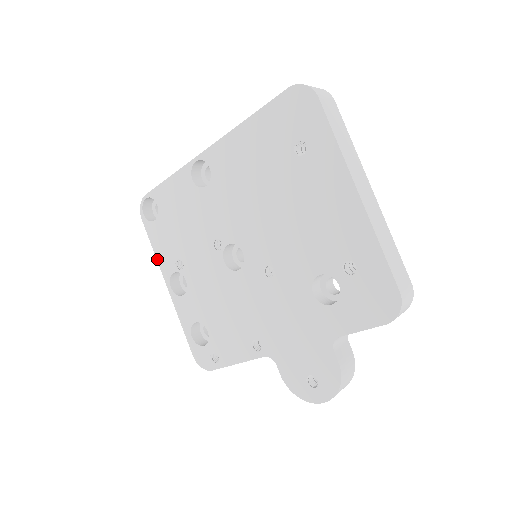
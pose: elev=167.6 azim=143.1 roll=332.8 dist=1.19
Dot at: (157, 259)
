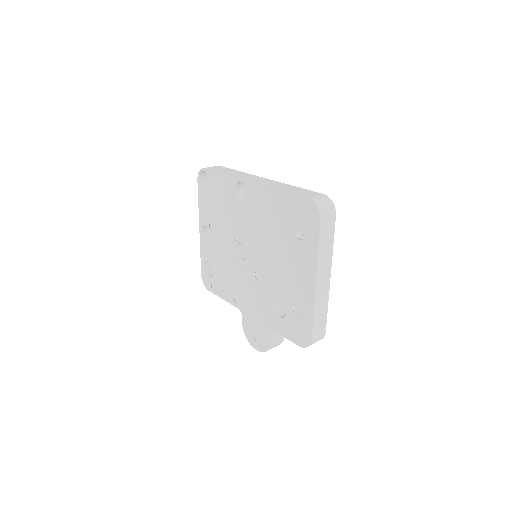
Dot at: (199, 210)
